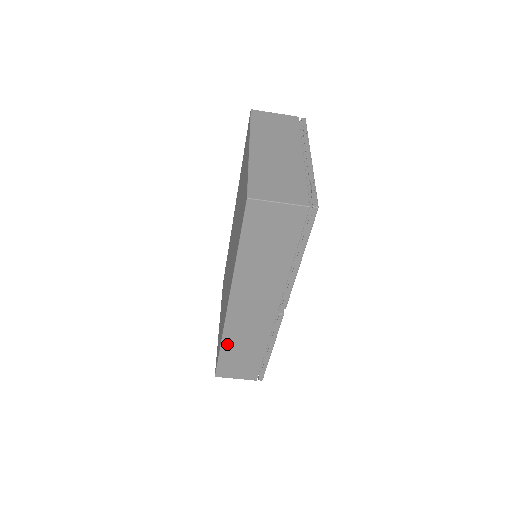
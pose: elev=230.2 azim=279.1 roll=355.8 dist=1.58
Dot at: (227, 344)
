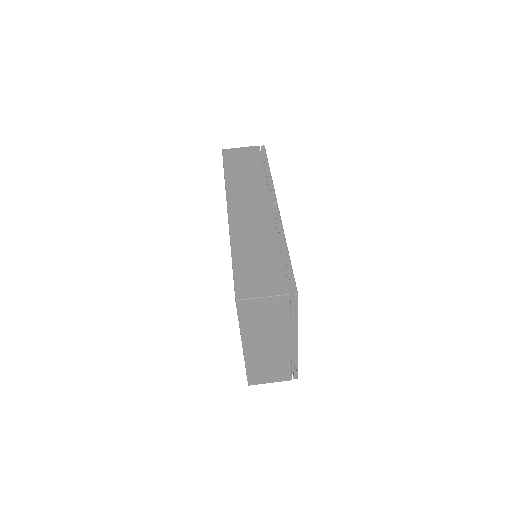
Dot at: (237, 249)
